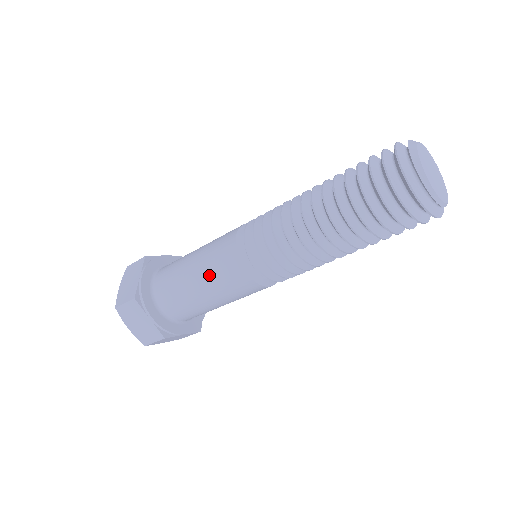
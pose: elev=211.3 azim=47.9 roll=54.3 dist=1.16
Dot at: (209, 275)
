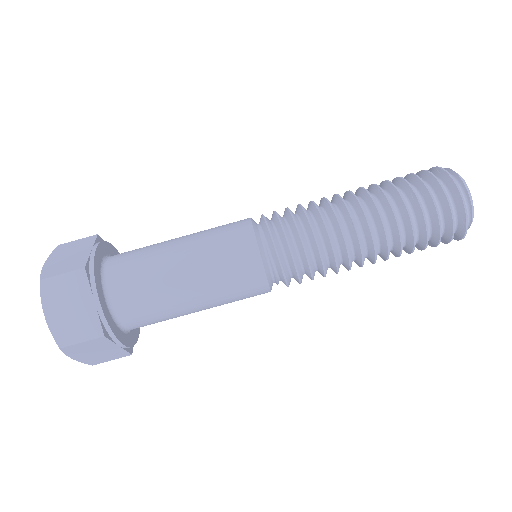
Dot at: (207, 256)
